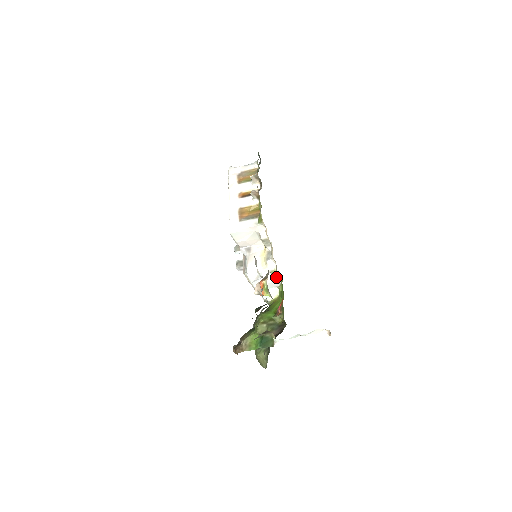
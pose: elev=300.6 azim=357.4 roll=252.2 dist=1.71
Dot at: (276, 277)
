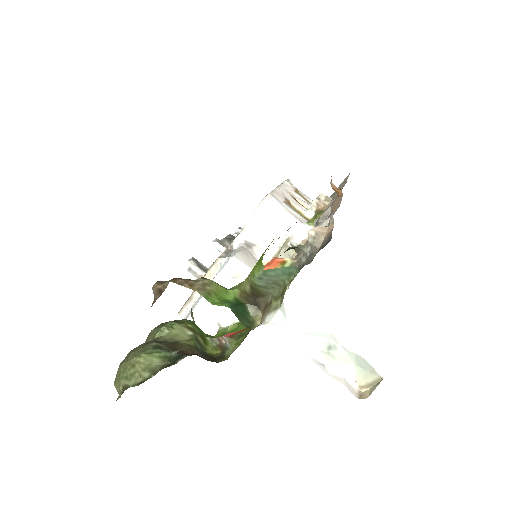
Dot at: occluded
